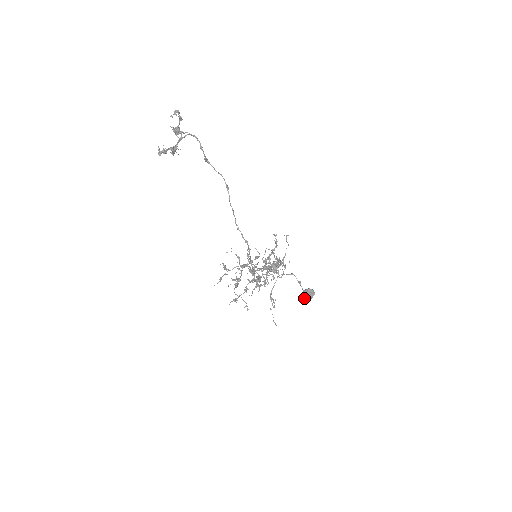
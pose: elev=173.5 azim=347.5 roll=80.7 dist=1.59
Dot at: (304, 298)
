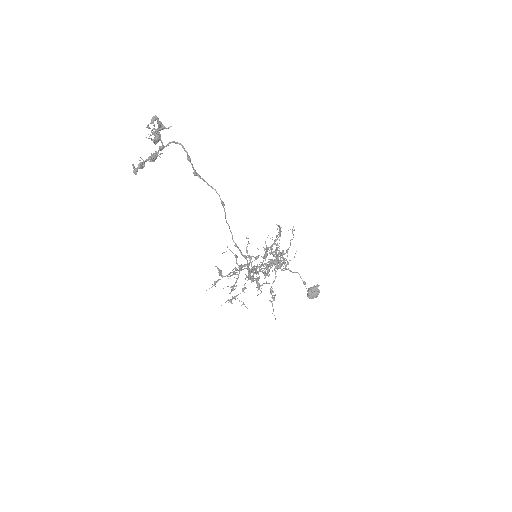
Dot at: (308, 297)
